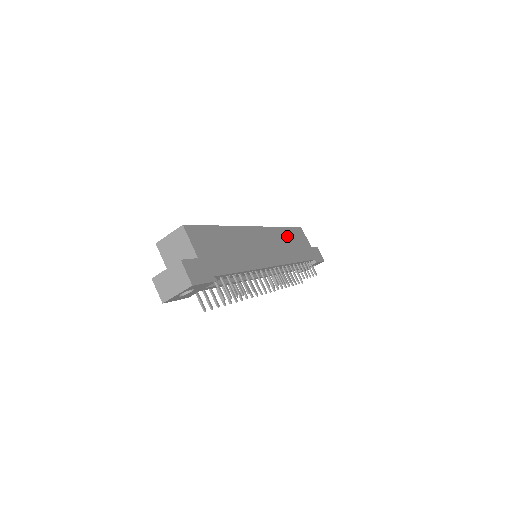
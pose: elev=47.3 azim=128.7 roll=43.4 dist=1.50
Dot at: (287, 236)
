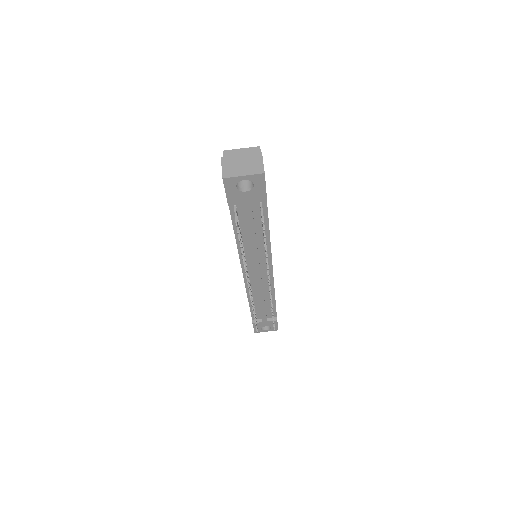
Dot at: occluded
